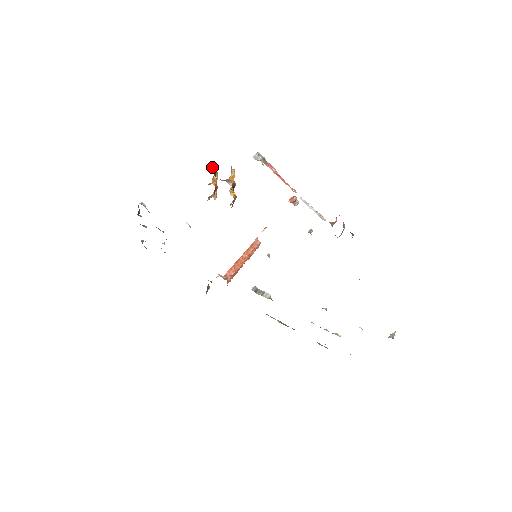
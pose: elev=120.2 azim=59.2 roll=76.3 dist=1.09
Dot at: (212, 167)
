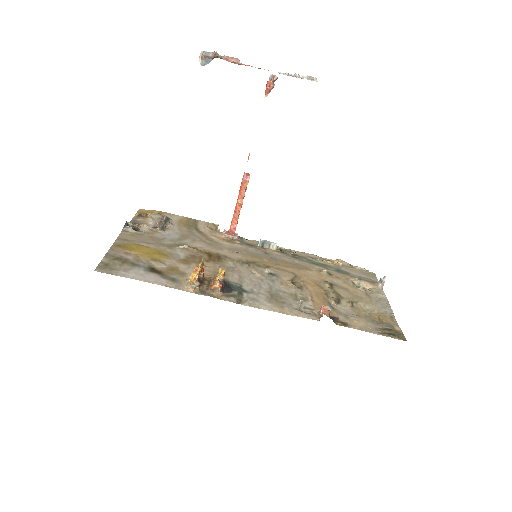
Dot at: (195, 287)
